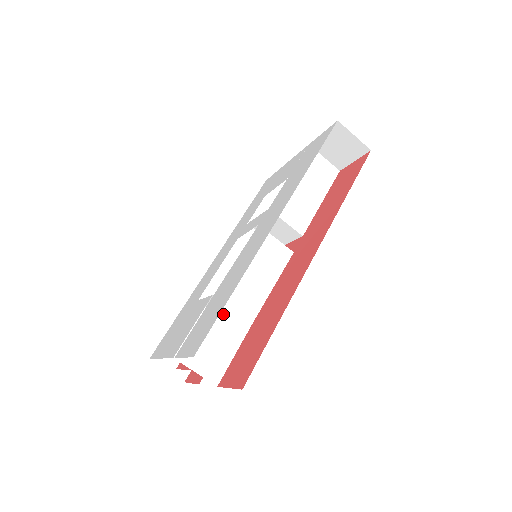
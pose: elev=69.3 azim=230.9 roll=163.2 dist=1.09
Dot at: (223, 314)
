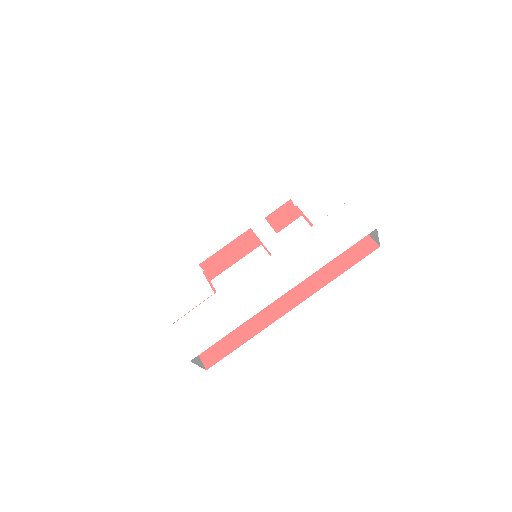
Dot at: occluded
